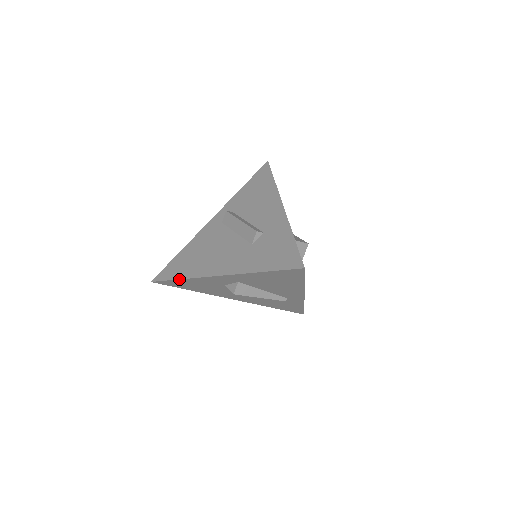
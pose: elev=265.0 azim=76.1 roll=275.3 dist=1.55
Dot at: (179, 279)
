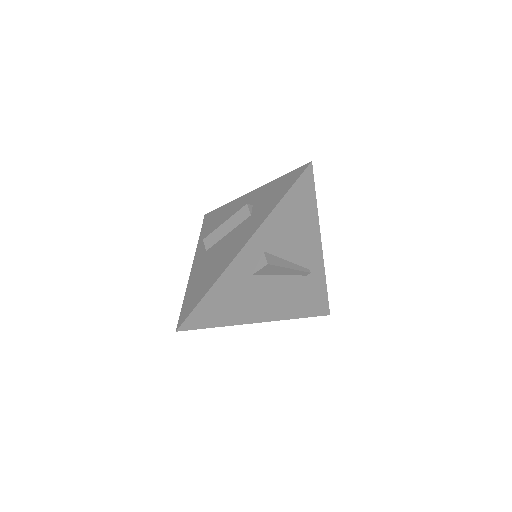
Dot at: (206, 293)
